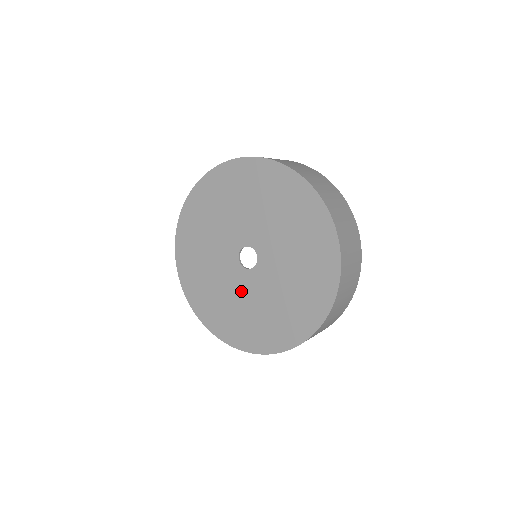
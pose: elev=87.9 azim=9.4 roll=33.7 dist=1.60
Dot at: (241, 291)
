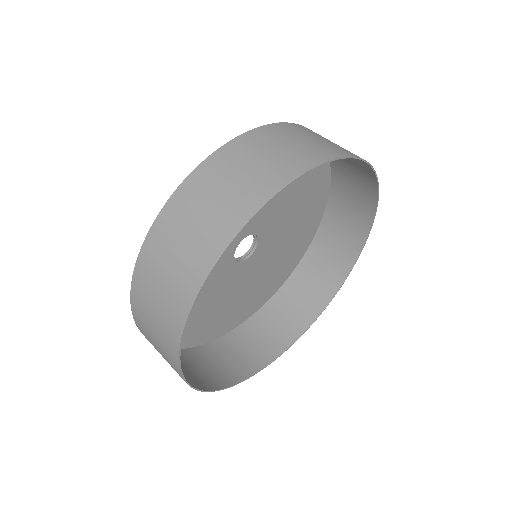
Dot at: occluded
